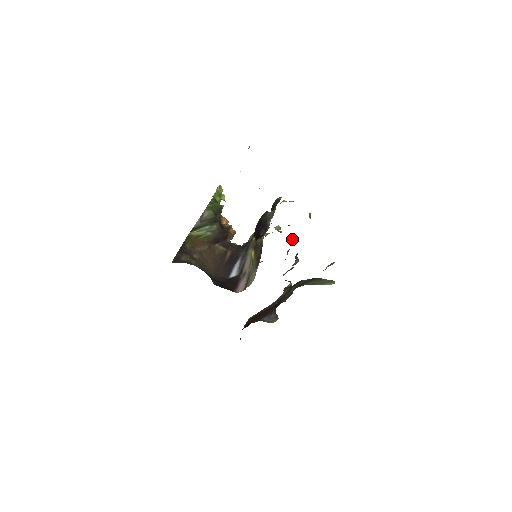
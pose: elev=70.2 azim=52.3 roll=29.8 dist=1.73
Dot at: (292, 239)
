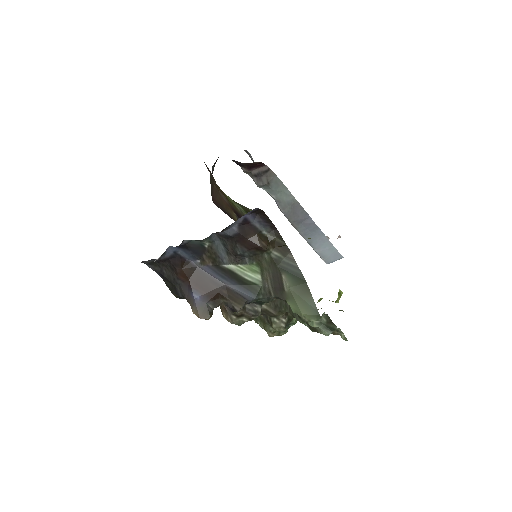
Dot at: occluded
